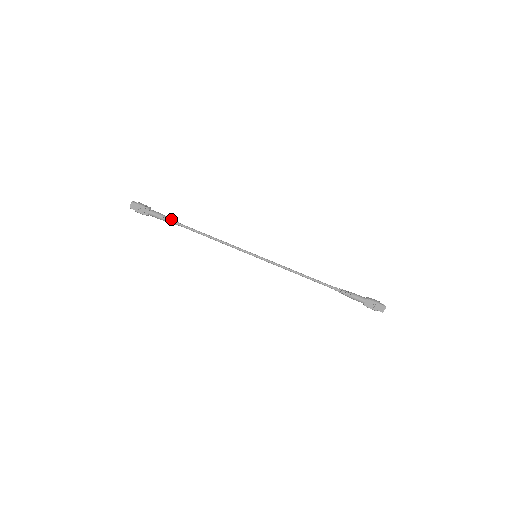
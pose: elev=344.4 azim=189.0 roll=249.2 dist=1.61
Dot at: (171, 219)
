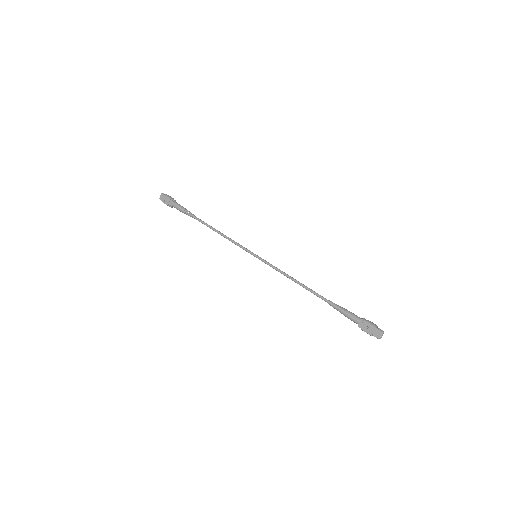
Dot at: (190, 212)
